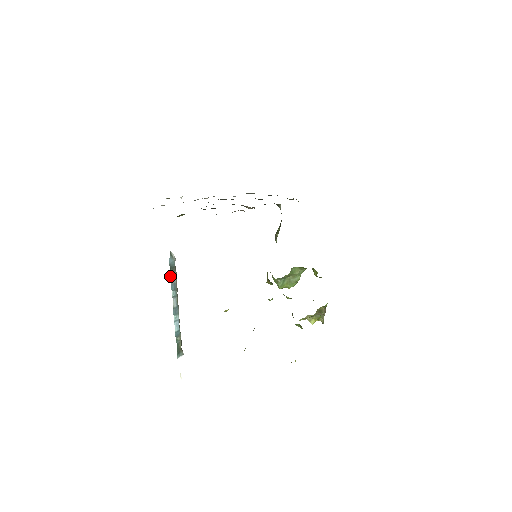
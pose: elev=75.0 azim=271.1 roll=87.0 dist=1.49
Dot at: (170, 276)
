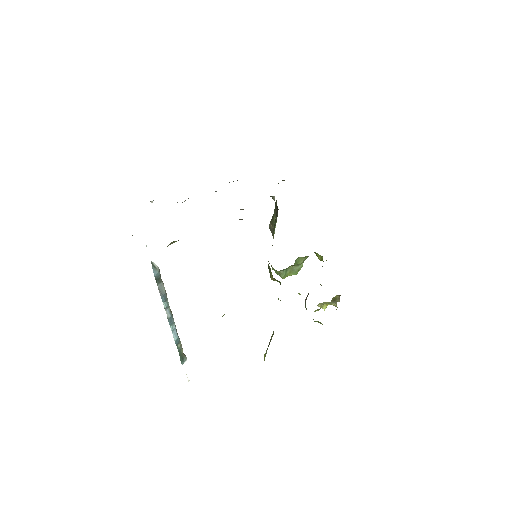
Dot at: (158, 289)
